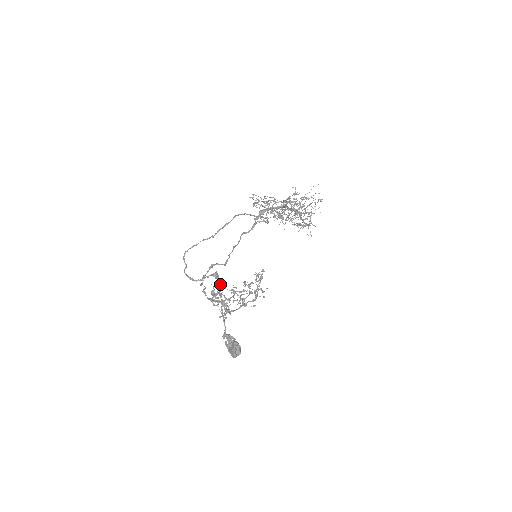
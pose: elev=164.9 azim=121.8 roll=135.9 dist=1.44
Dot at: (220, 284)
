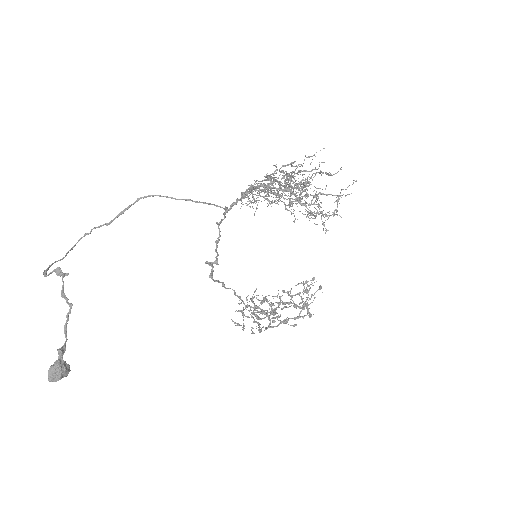
Dot at: (63, 284)
